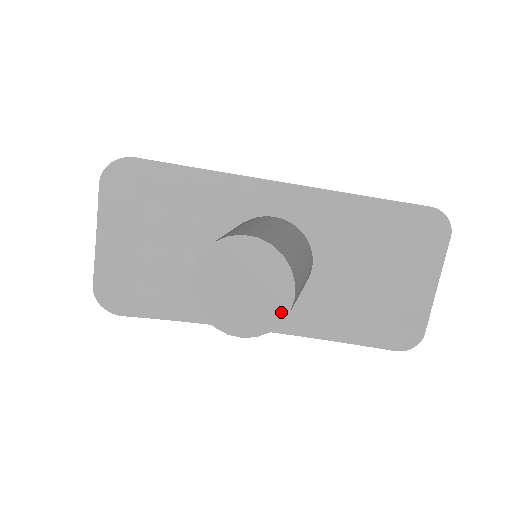
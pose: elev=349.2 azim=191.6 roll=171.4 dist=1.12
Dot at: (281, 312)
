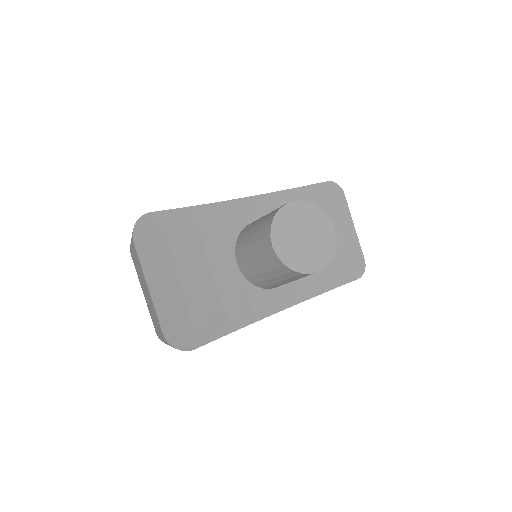
Dot at: (332, 241)
